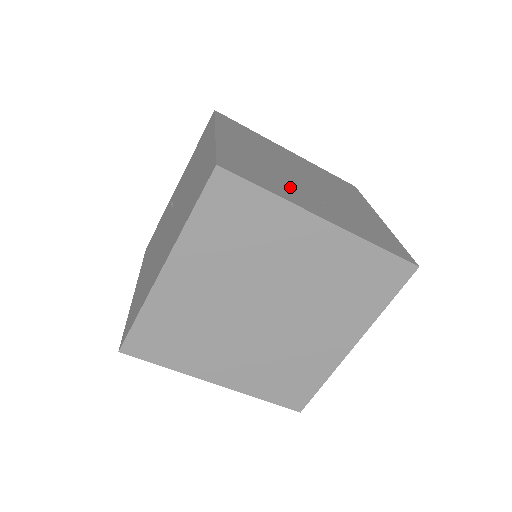
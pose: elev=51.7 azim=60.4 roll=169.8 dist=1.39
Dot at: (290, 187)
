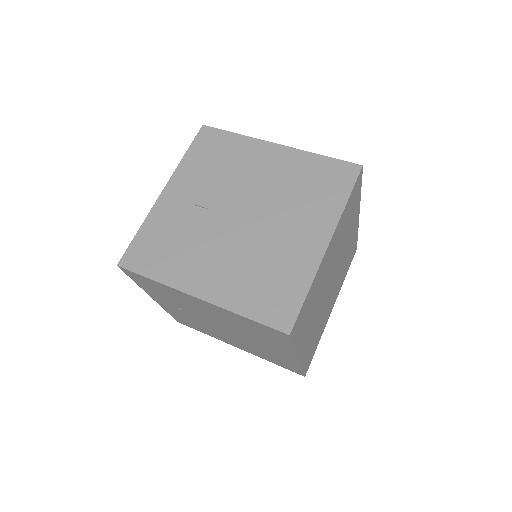
Dot at: occluded
